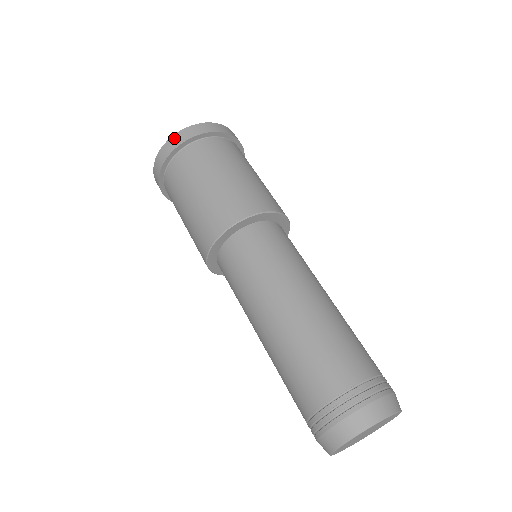
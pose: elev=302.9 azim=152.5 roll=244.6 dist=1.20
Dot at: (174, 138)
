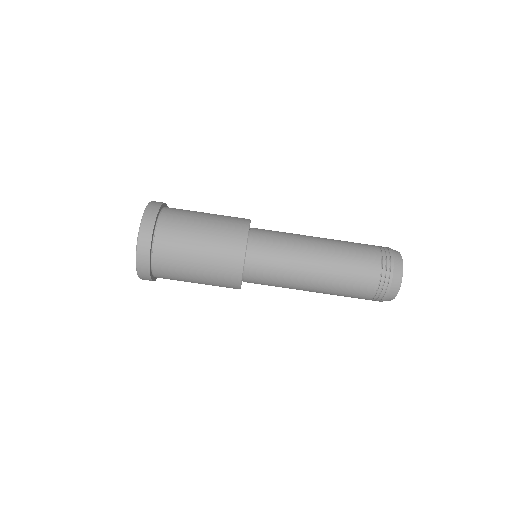
Dot at: occluded
